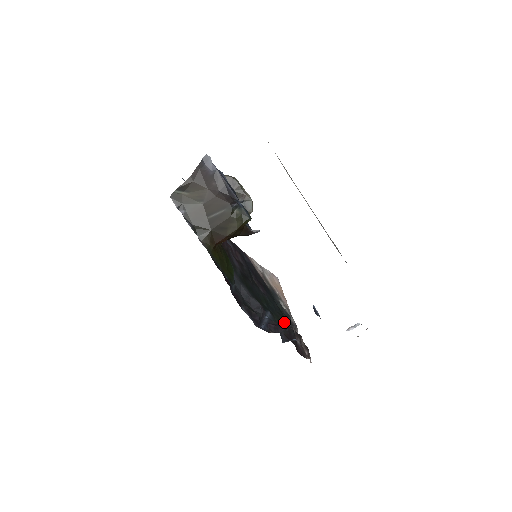
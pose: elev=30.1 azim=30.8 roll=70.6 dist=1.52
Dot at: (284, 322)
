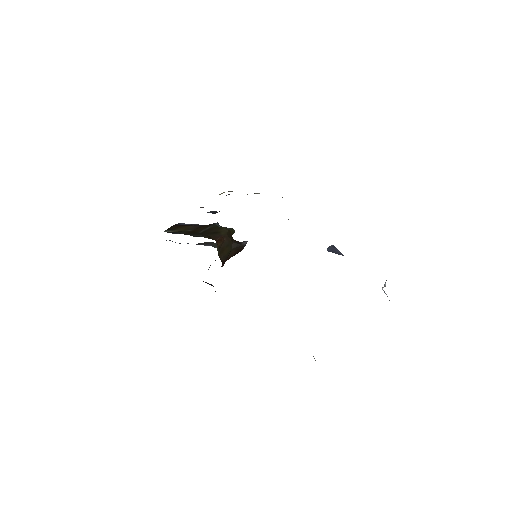
Dot at: occluded
